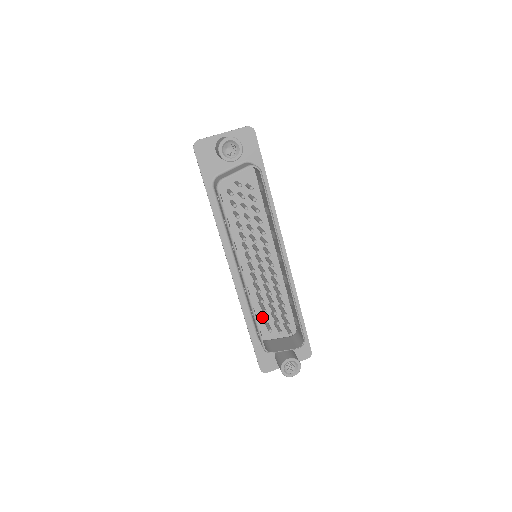
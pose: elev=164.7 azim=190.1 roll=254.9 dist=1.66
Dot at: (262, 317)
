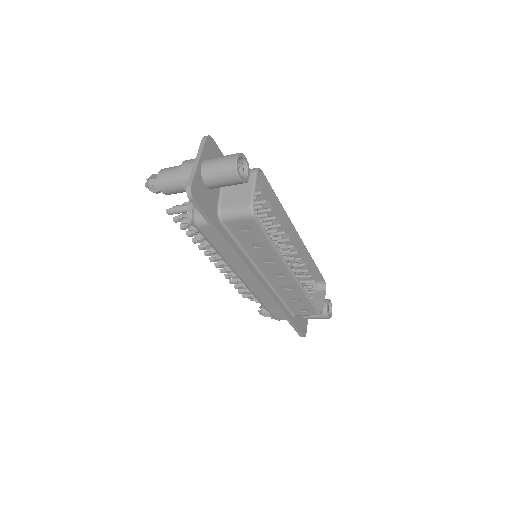
Dot at: occluded
